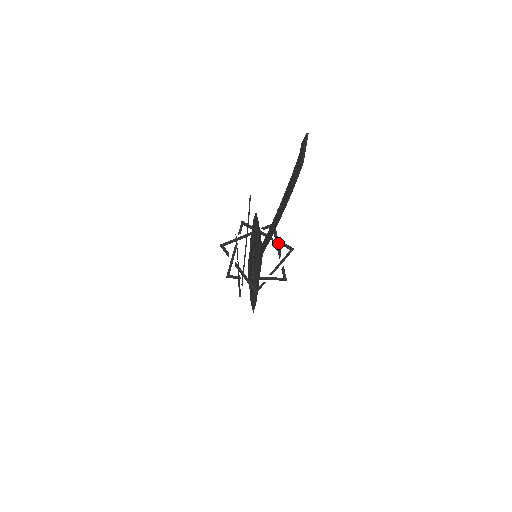
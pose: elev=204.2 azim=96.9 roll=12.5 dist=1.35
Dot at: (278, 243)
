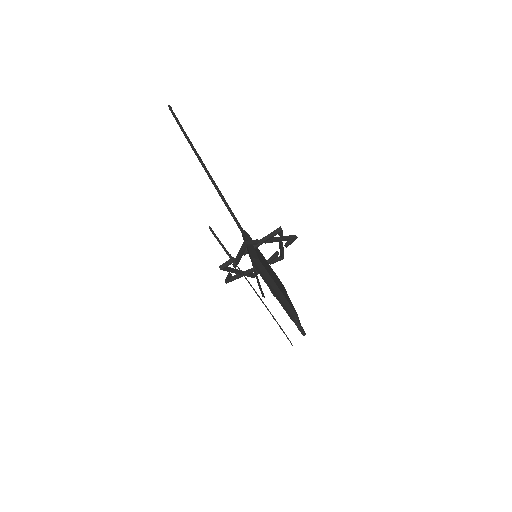
Dot at: occluded
